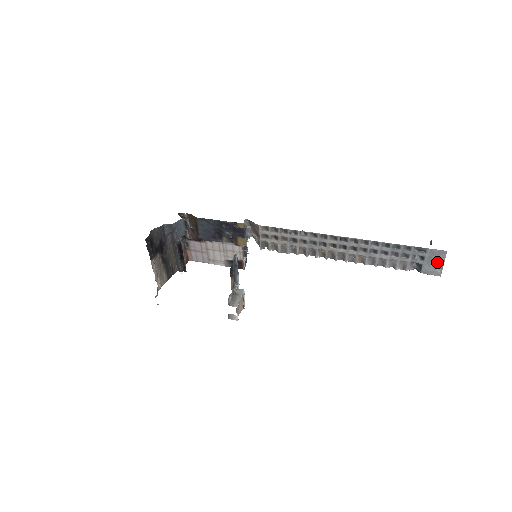
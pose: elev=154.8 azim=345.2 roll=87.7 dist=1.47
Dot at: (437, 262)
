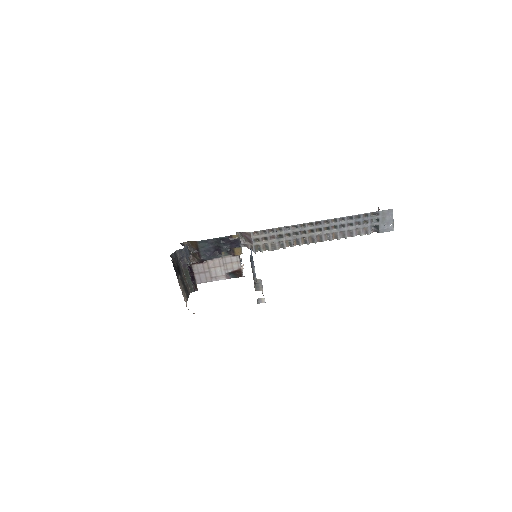
Dot at: (388, 220)
